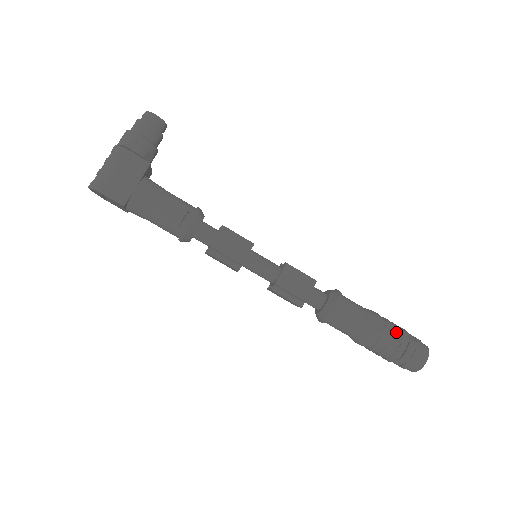
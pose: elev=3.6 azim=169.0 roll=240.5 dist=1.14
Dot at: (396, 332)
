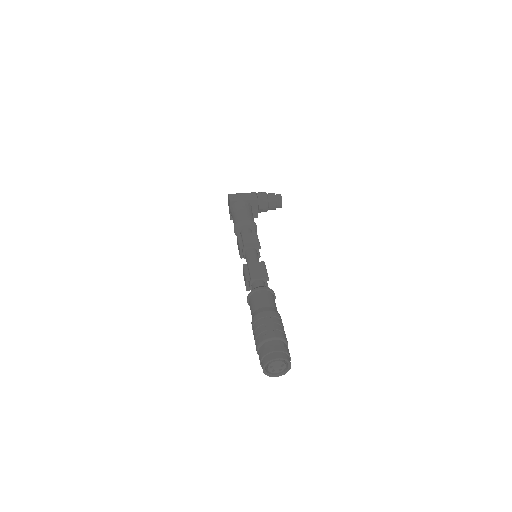
Dot at: (279, 328)
